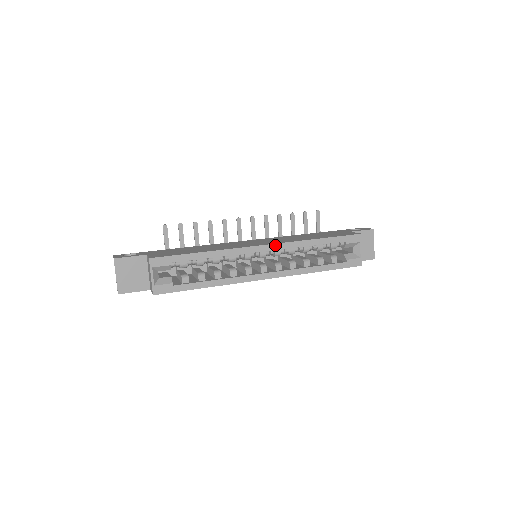
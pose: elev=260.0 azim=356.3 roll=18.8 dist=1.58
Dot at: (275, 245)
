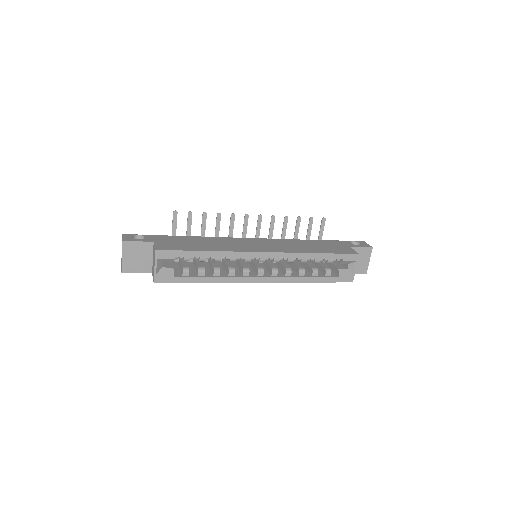
Dot at: (275, 254)
